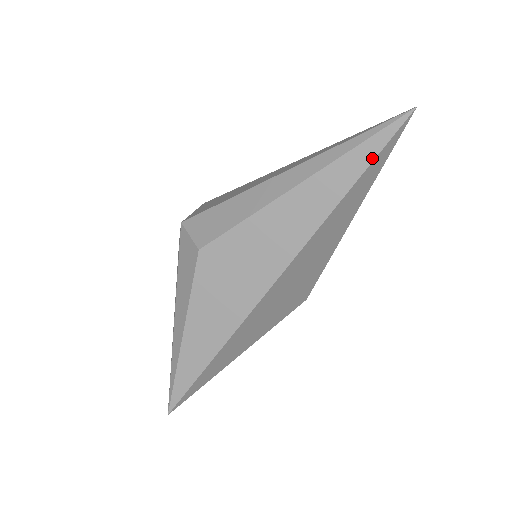
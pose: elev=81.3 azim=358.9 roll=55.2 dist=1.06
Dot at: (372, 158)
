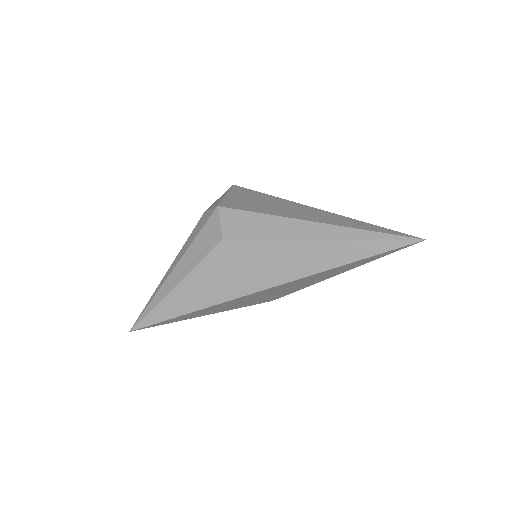
Dot at: (378, 252)
